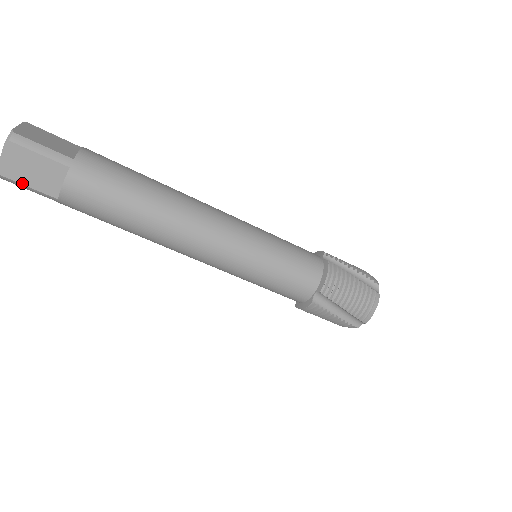
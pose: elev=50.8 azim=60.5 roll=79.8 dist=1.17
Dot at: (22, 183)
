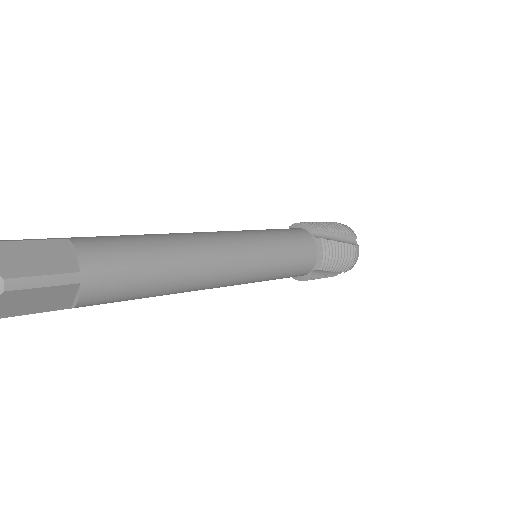
Dot at: occluded
